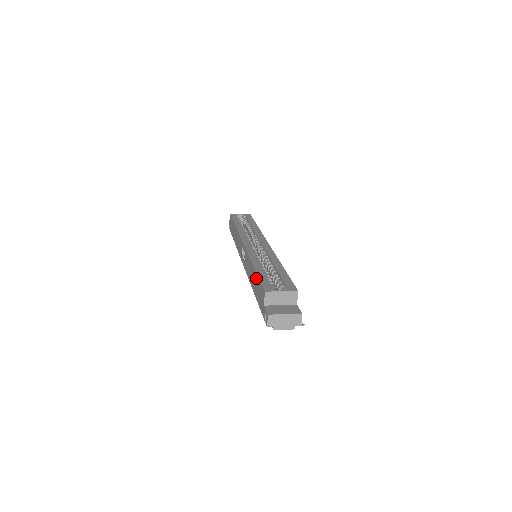
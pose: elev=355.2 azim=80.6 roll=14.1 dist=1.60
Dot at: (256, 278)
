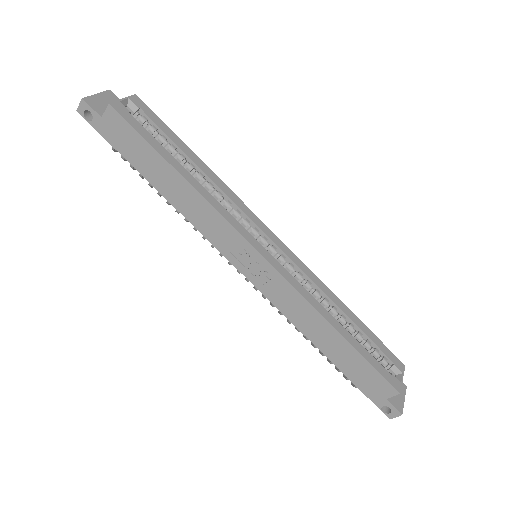
Dot at: (355, 356)
